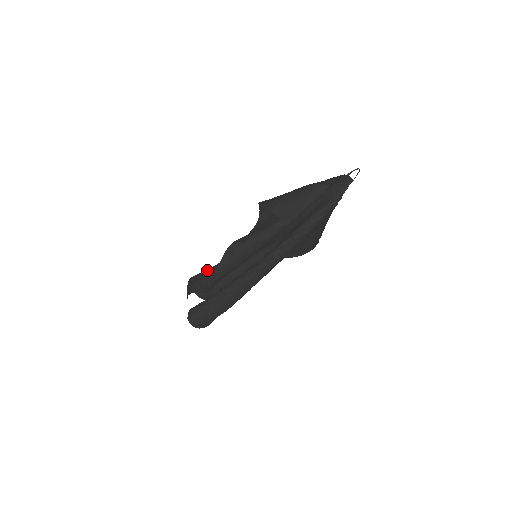
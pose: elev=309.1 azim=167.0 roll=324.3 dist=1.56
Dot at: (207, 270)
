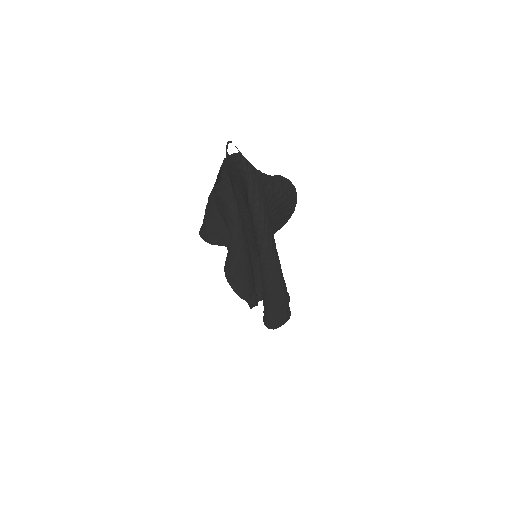
Dot at: occluded
